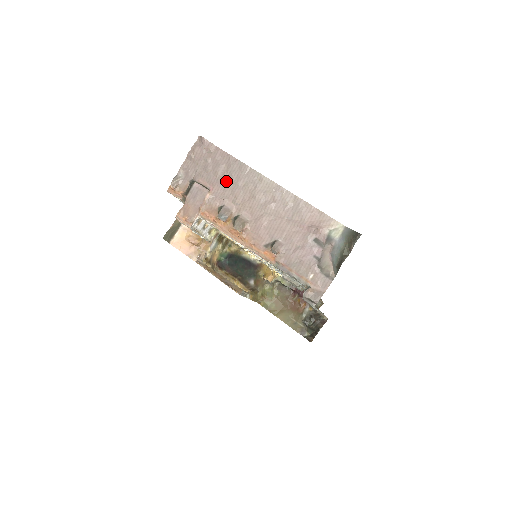
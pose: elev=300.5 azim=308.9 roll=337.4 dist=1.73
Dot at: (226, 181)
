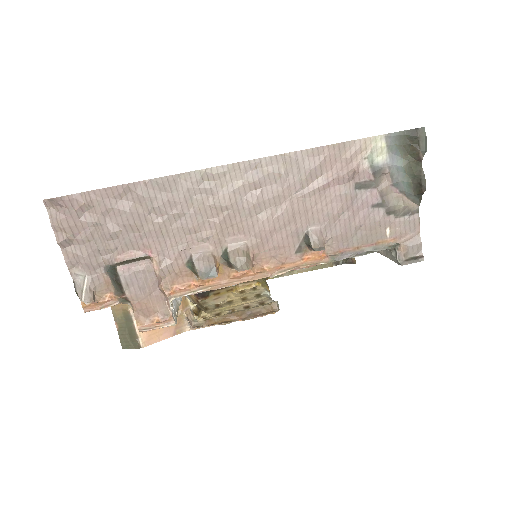
Dot at: (160, 224)
